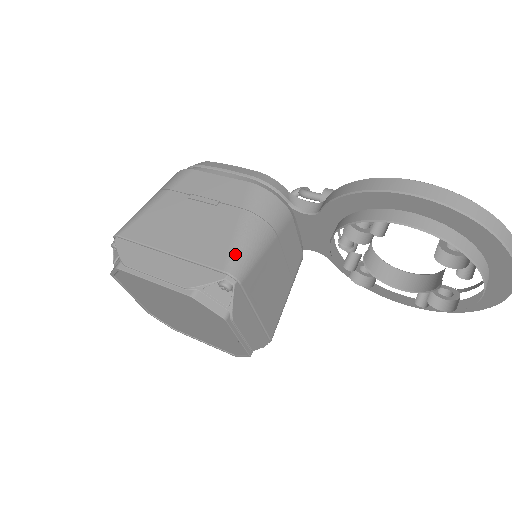
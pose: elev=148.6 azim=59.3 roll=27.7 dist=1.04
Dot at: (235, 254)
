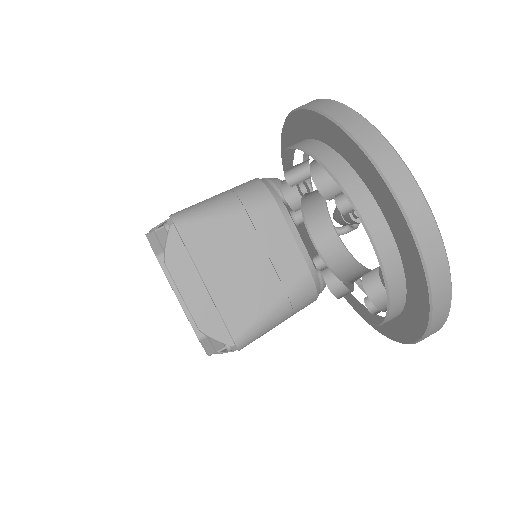
Dot at: (189, 208)
